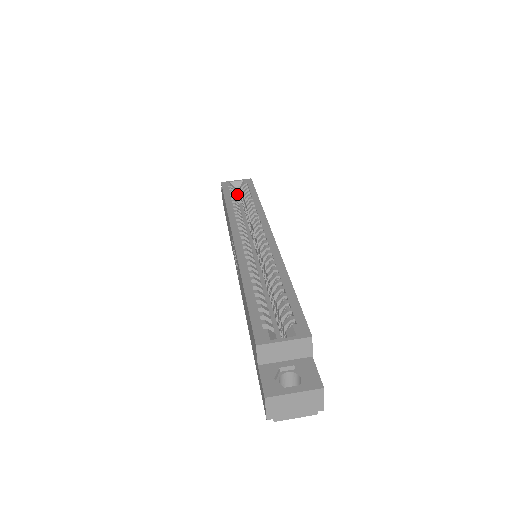
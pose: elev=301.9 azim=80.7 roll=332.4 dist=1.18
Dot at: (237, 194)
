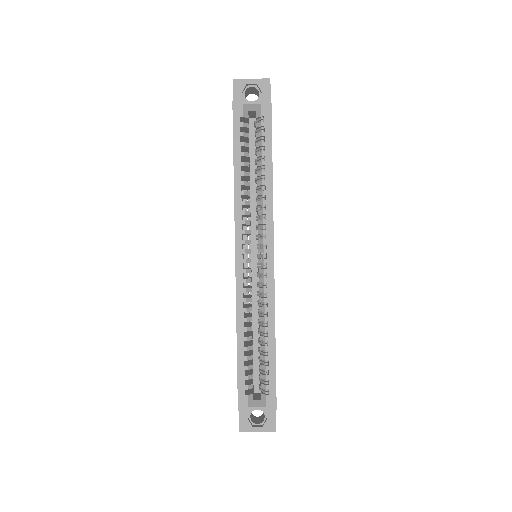
Dot at: (251, 114)
